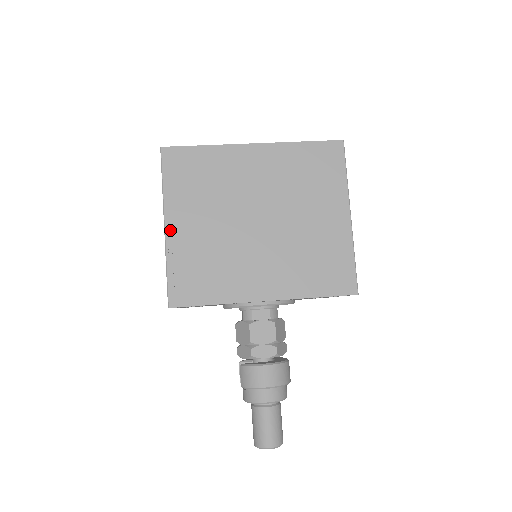
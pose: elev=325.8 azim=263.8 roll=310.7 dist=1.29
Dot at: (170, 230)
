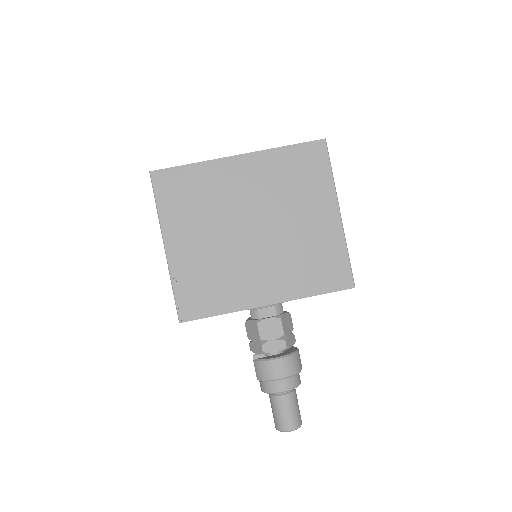
Dot at: (170, 251)
